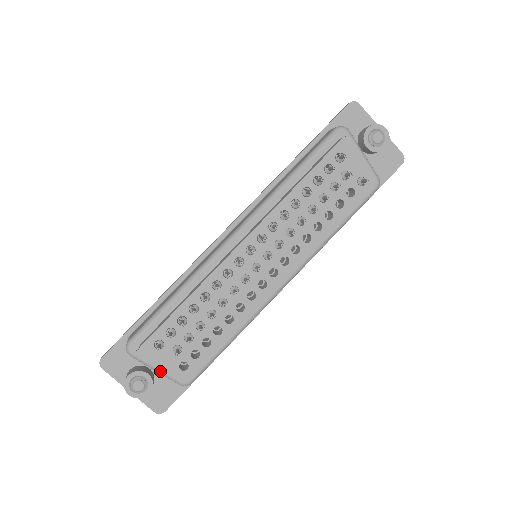
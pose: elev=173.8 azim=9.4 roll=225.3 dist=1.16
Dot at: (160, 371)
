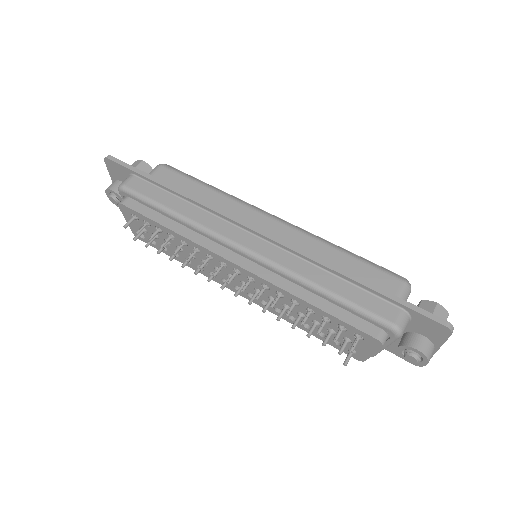
Dot at: occluded
